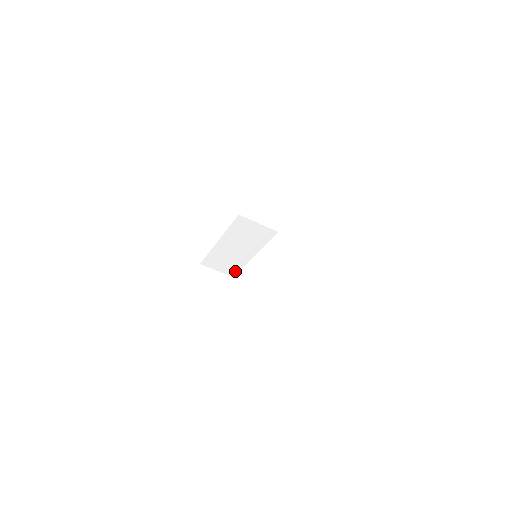
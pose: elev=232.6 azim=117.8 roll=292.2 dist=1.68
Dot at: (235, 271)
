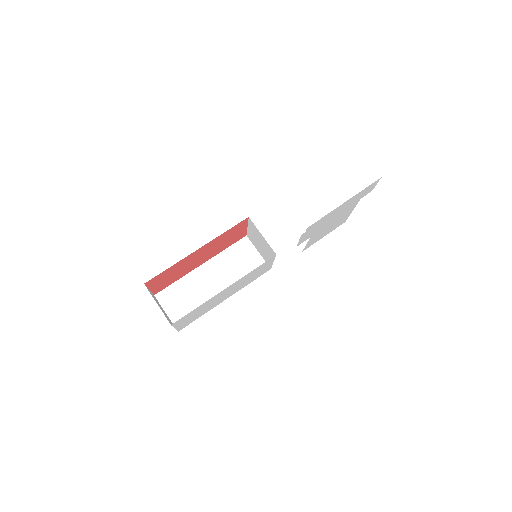
Dot at: occluded
